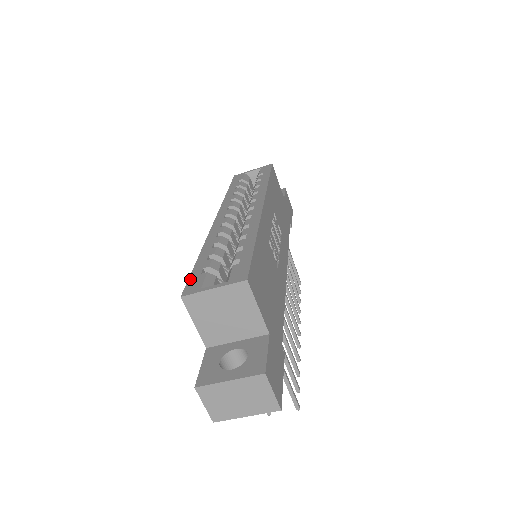
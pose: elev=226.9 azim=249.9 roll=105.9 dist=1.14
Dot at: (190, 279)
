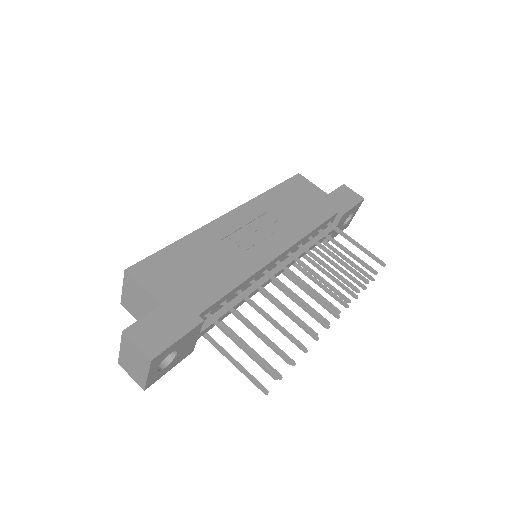
Dot at: occluded
